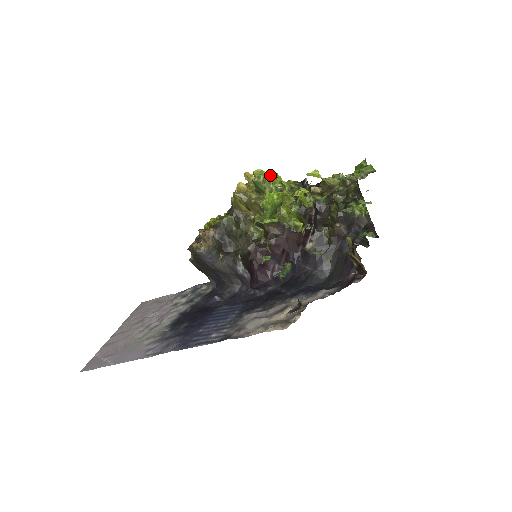
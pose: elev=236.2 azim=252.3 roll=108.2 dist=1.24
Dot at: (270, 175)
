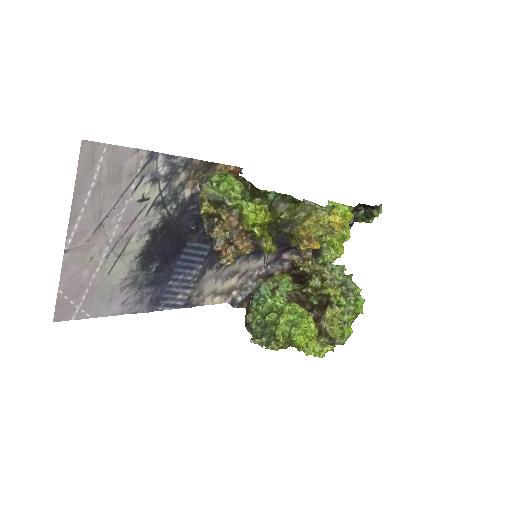
Dot at: occluded
